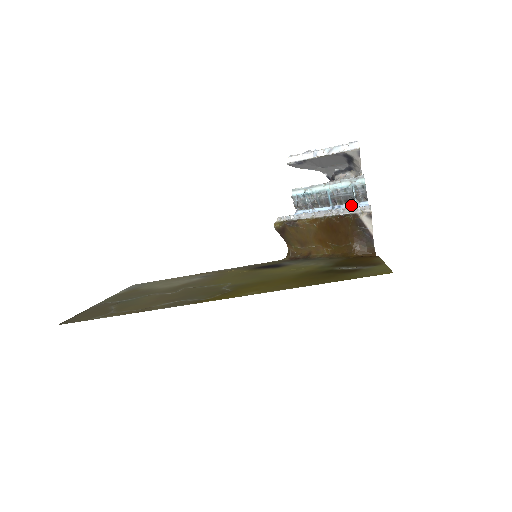
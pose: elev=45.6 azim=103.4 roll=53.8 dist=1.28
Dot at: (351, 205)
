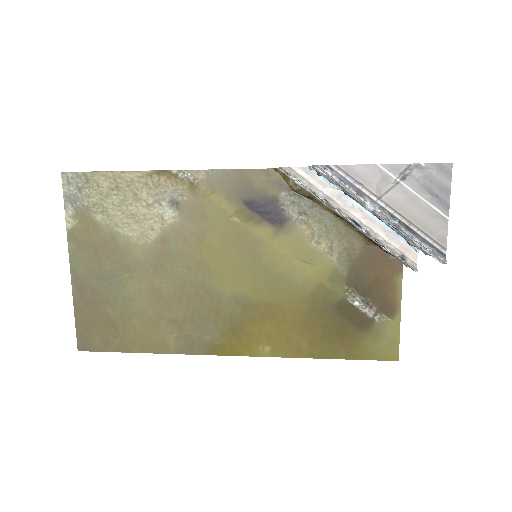
Dot at: (397, 234)
